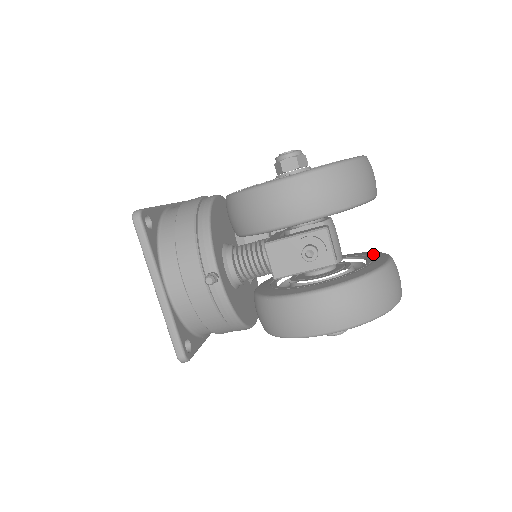
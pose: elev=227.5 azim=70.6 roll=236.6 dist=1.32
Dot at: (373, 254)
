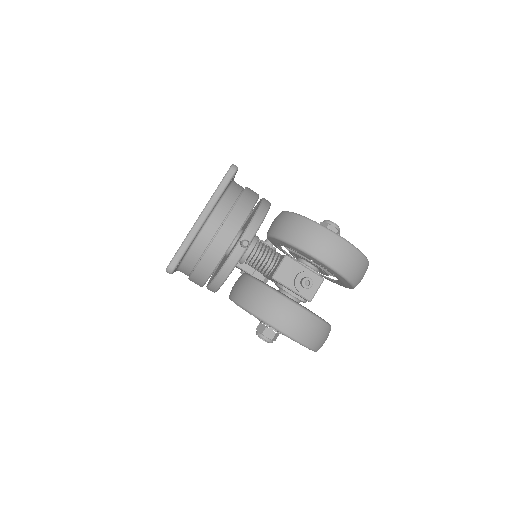
Dot at: occluded
